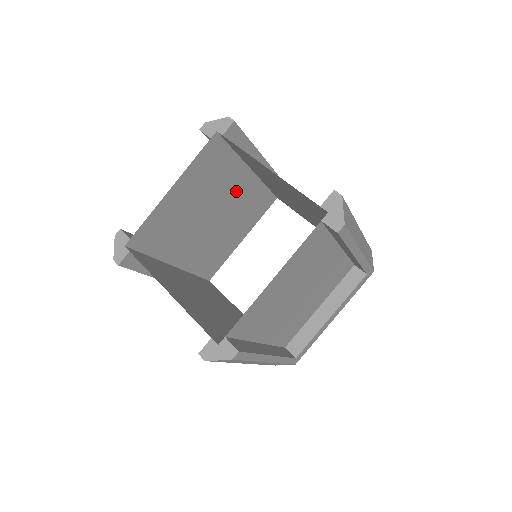
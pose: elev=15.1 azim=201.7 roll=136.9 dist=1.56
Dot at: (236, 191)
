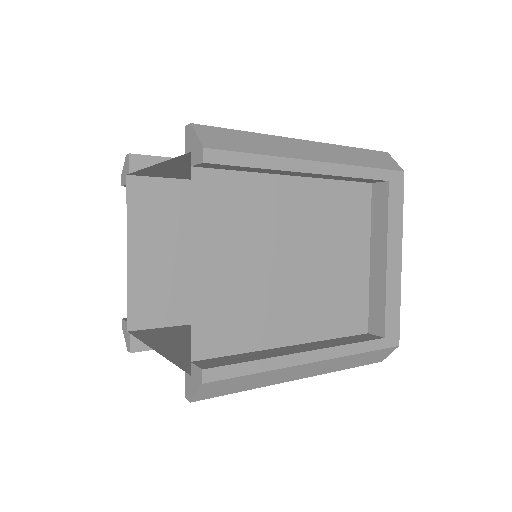
Dot at: occluded
